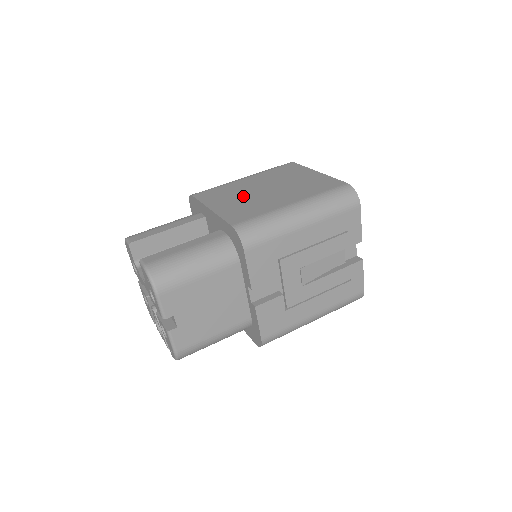
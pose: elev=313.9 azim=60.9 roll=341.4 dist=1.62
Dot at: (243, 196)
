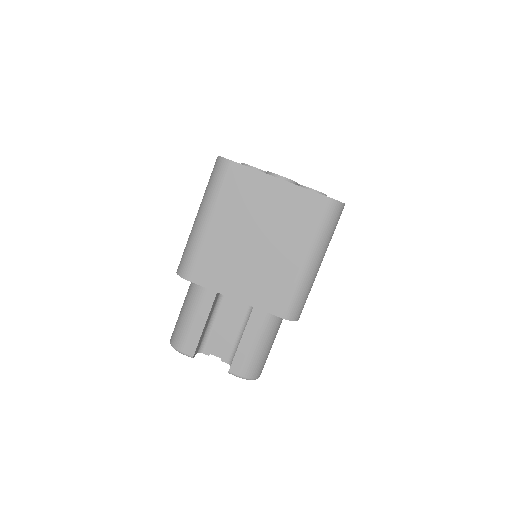
Dot at: (244, 263)
